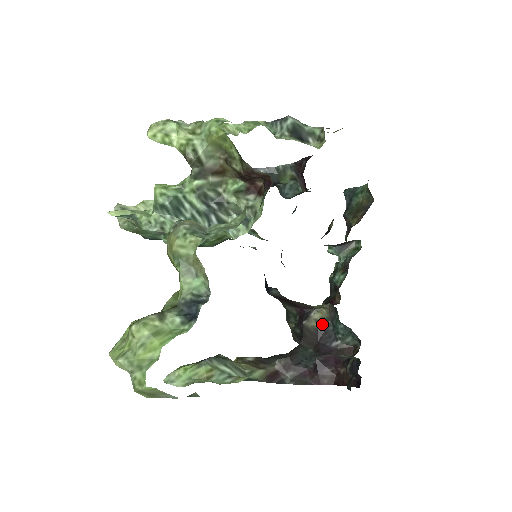
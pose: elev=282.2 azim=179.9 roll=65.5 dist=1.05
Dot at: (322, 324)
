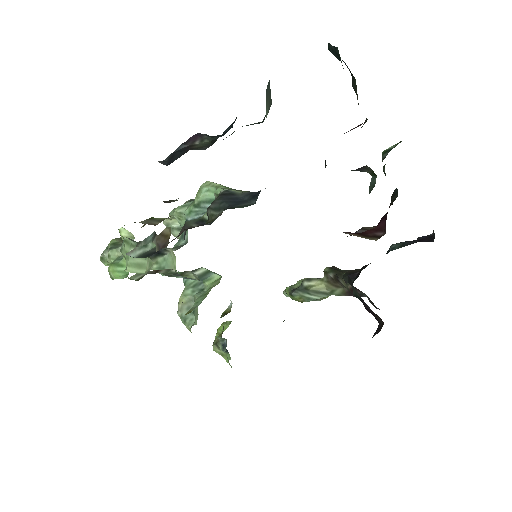
Dot at: occluded
